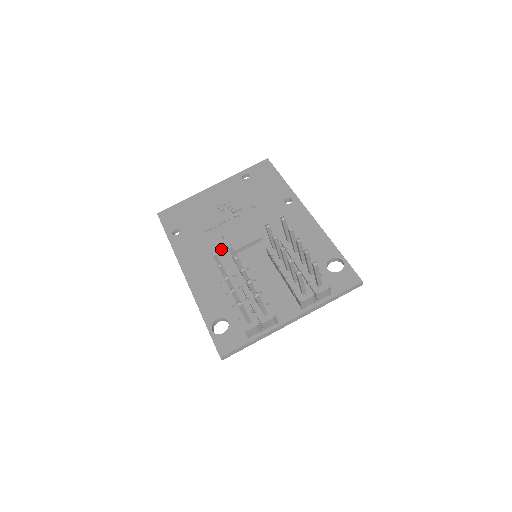
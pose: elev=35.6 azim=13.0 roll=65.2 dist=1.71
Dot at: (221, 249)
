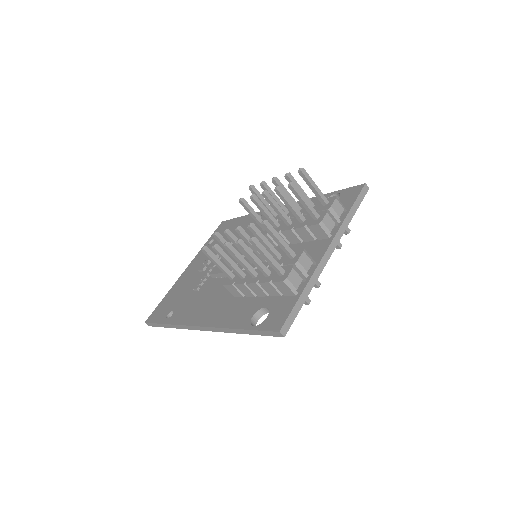
Dot at: (220, 284)
